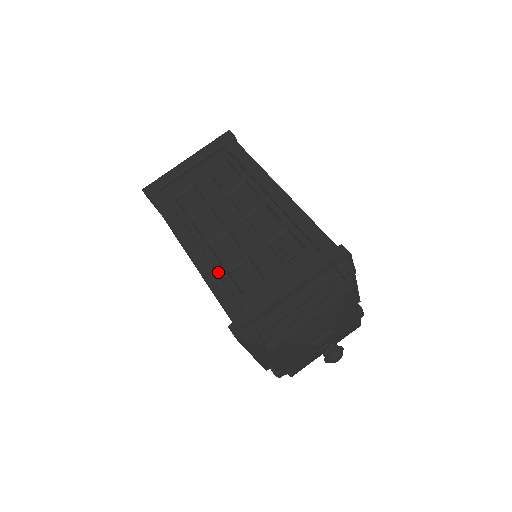
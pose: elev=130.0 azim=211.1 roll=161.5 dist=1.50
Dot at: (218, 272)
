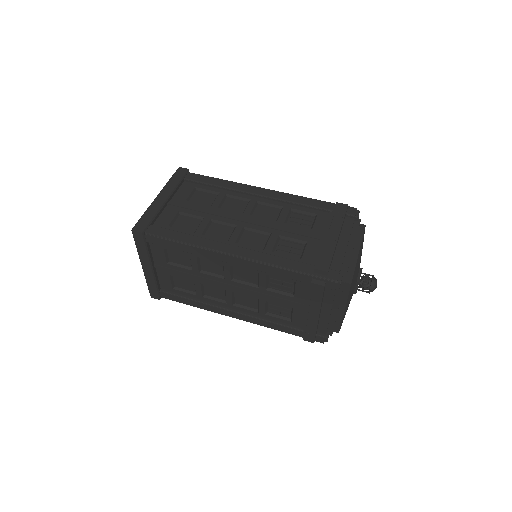
Dot at: (267, 255)
